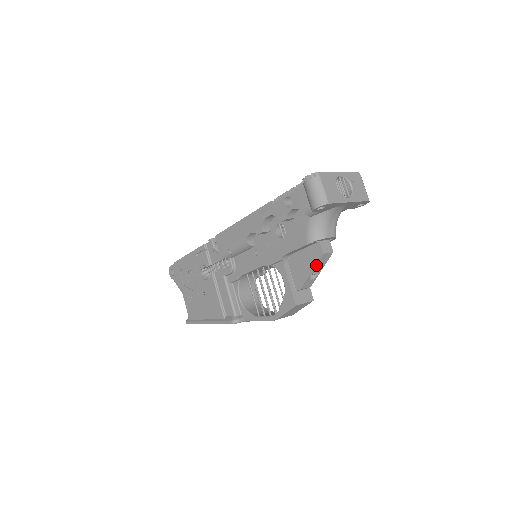
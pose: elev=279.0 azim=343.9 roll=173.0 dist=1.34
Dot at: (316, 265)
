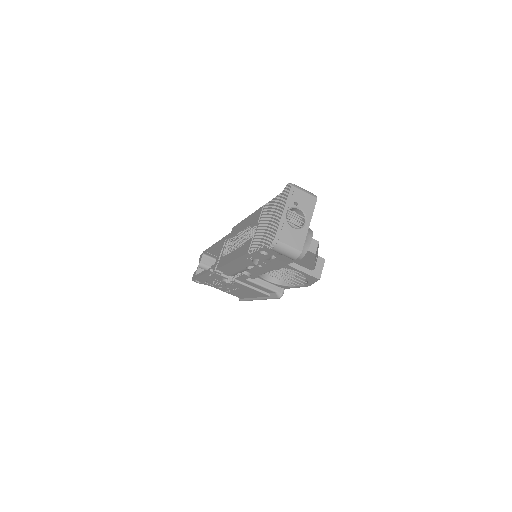
Dot at: (315, 259)
